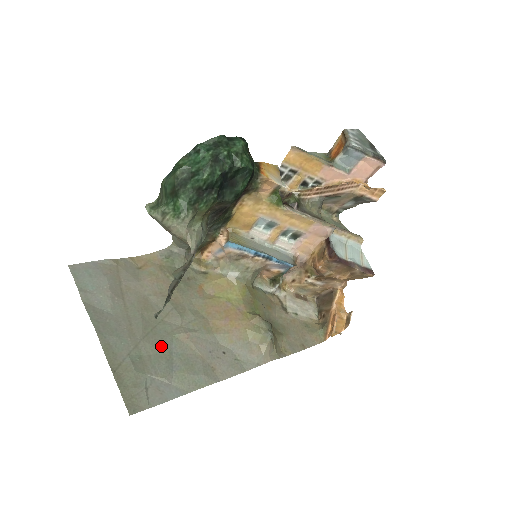
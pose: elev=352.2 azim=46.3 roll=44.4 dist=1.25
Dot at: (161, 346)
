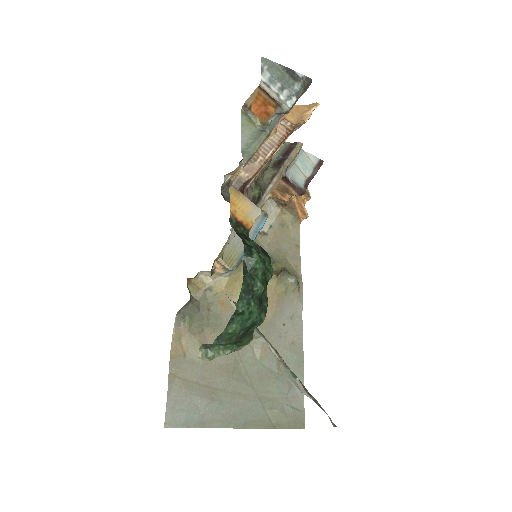
Dot at: (265, 377)
